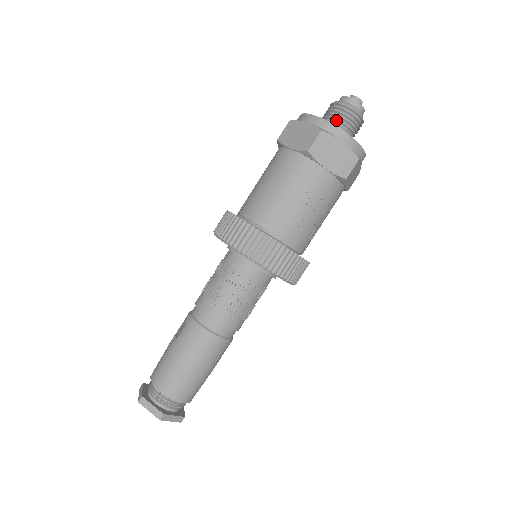
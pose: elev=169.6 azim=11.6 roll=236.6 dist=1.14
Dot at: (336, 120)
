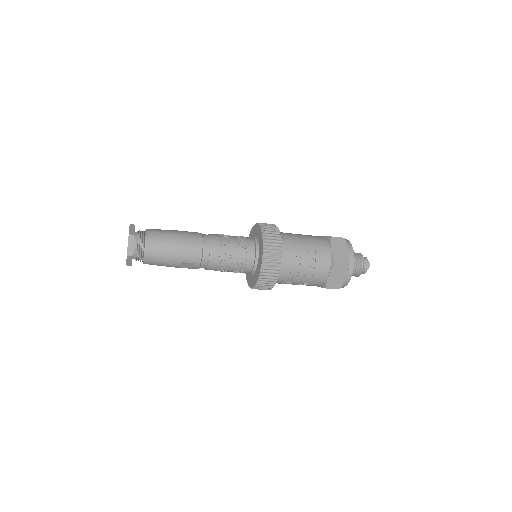
Dot at: occluded
